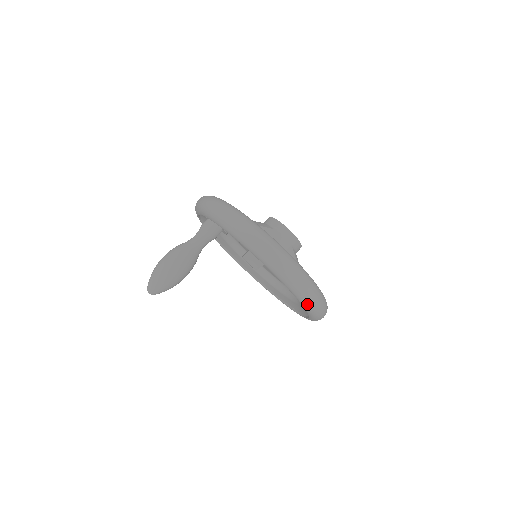
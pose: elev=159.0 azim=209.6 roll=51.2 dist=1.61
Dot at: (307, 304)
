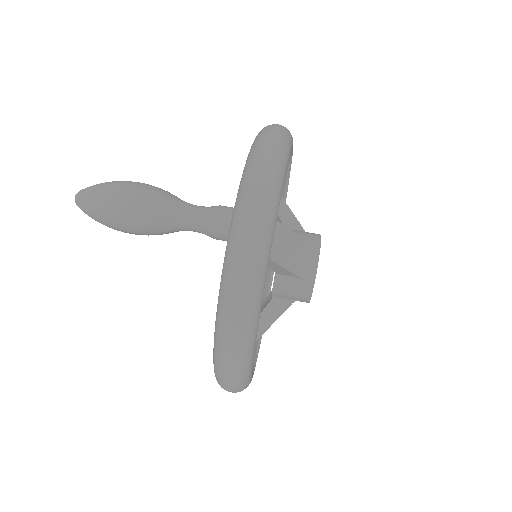
Dot at: occluded
